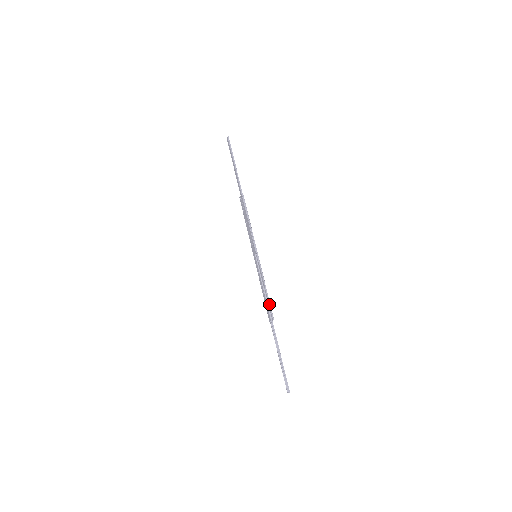
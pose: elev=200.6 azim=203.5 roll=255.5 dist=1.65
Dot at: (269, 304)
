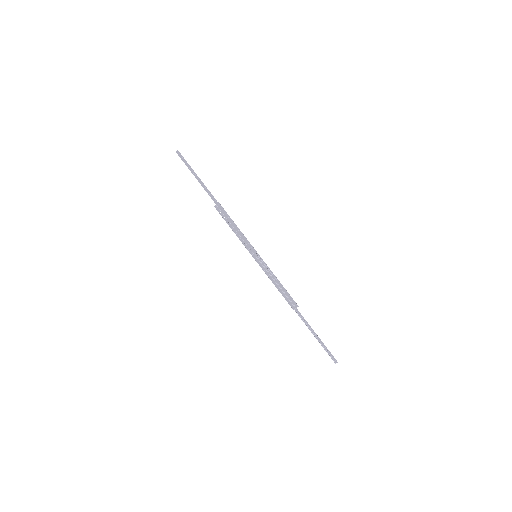
Dot at: (288, 294)
